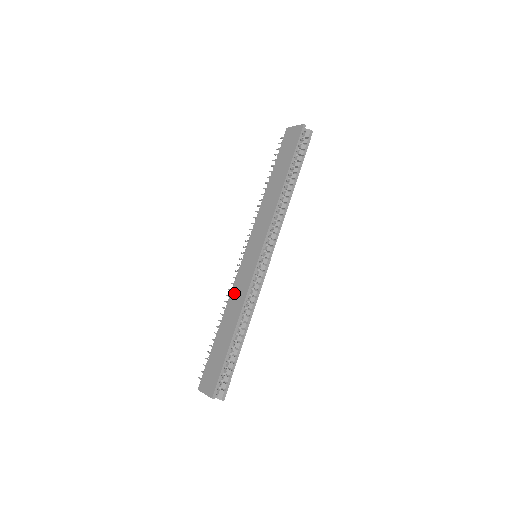
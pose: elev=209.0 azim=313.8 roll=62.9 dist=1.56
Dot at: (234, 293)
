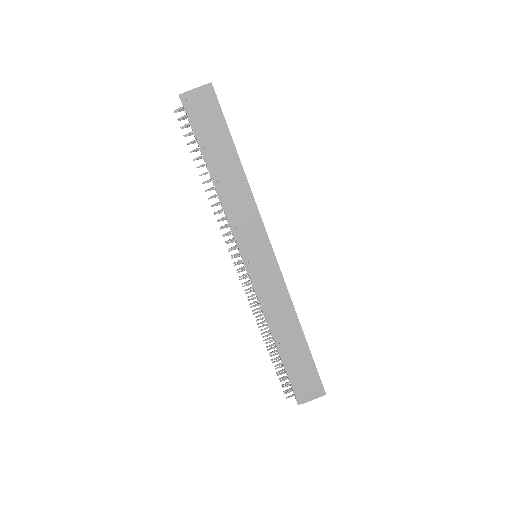
Dot at: (269, 305)
